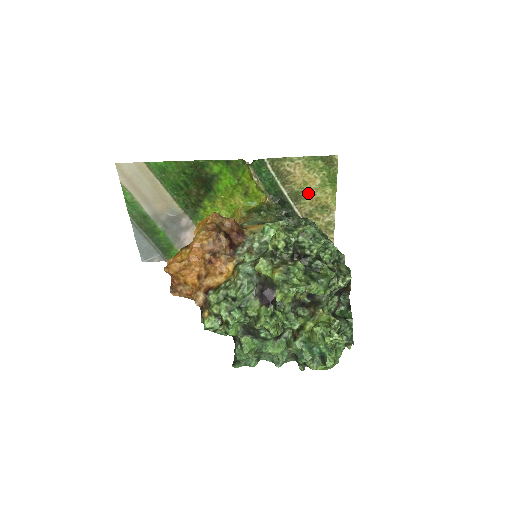
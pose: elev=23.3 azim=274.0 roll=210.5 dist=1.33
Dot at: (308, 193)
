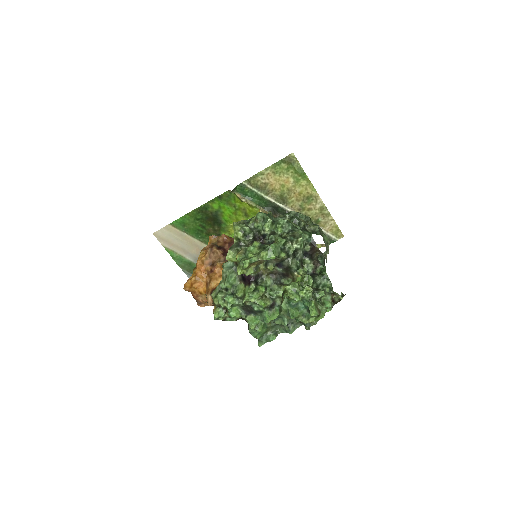
Dot at: (290, 192)
